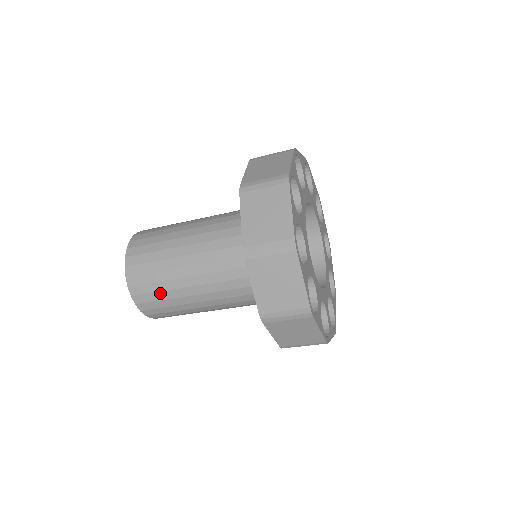
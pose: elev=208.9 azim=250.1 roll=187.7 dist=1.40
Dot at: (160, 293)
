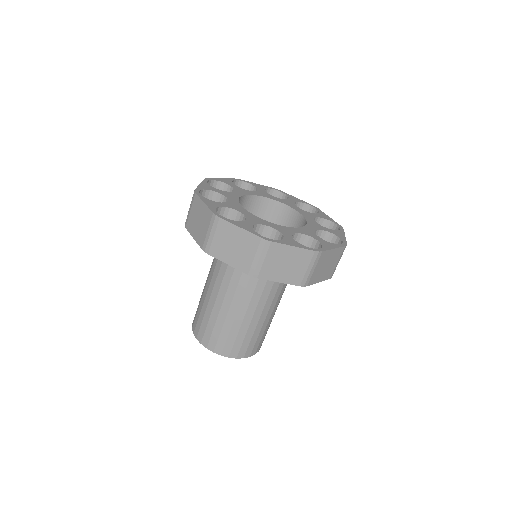
Dot at: (245, 338)
